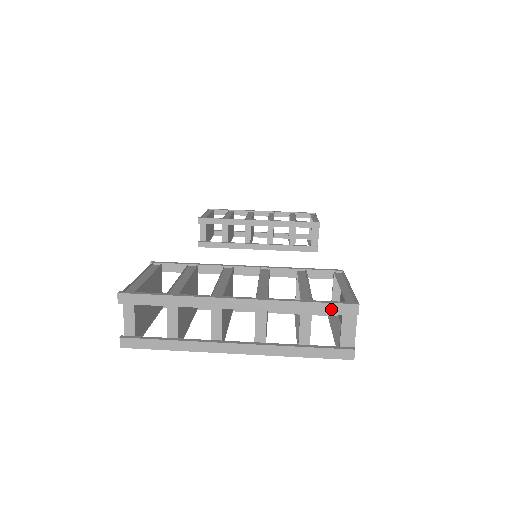
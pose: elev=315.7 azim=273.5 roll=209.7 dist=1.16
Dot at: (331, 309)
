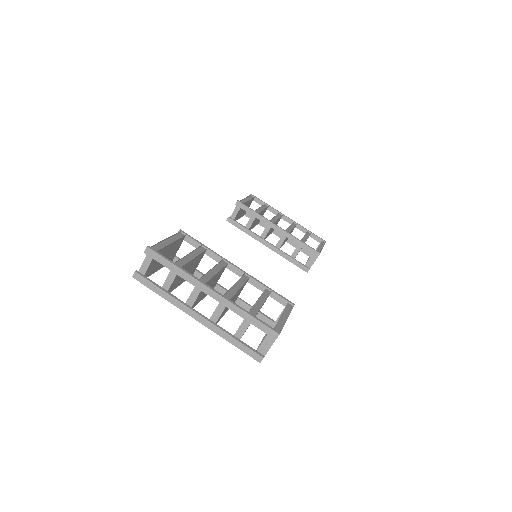
Dot at: (262, 327)
